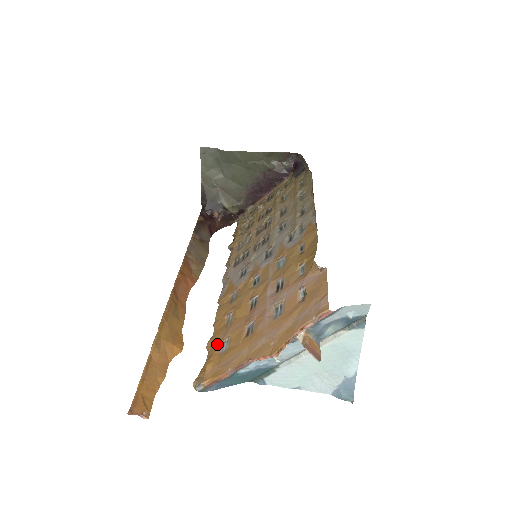
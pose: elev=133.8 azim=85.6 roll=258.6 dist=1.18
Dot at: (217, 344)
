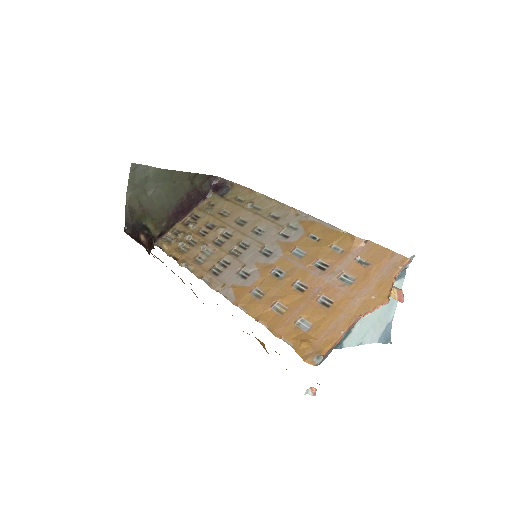
Dot at: (291, 328)
